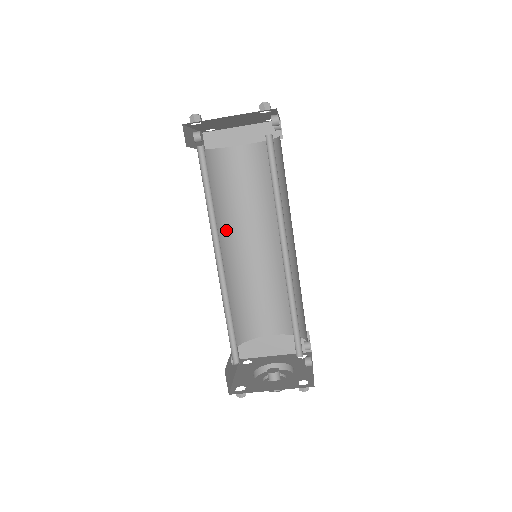
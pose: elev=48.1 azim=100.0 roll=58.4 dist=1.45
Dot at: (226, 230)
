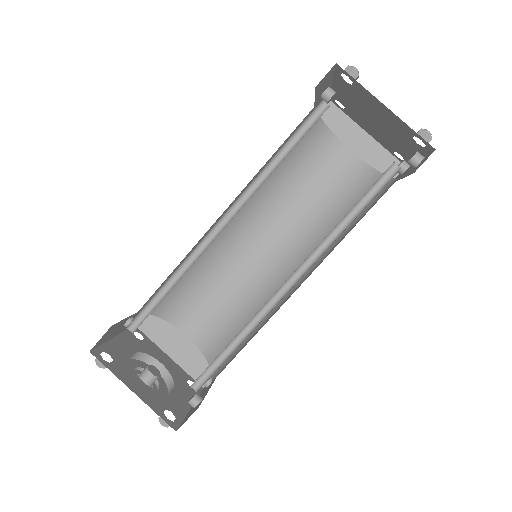
Dot at: (254, 204)
